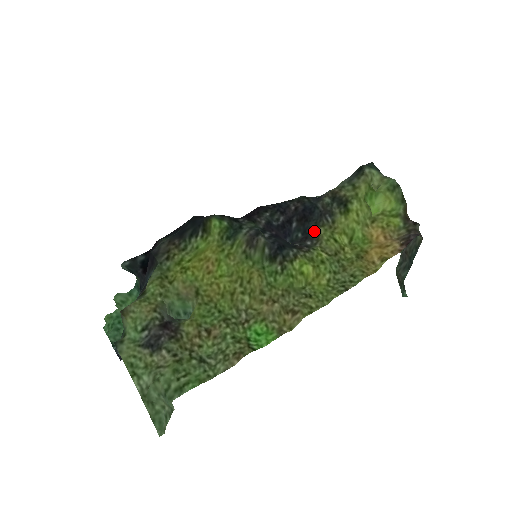
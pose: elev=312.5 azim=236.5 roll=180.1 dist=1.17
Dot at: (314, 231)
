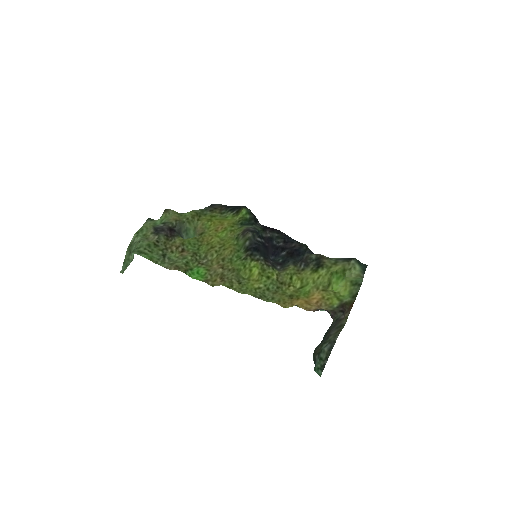
Dot at: (288, 265)
